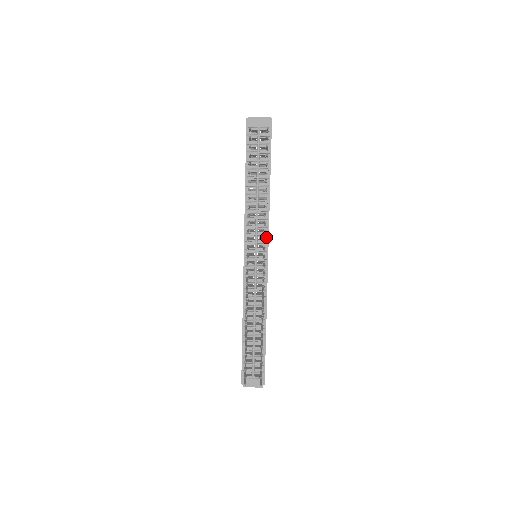
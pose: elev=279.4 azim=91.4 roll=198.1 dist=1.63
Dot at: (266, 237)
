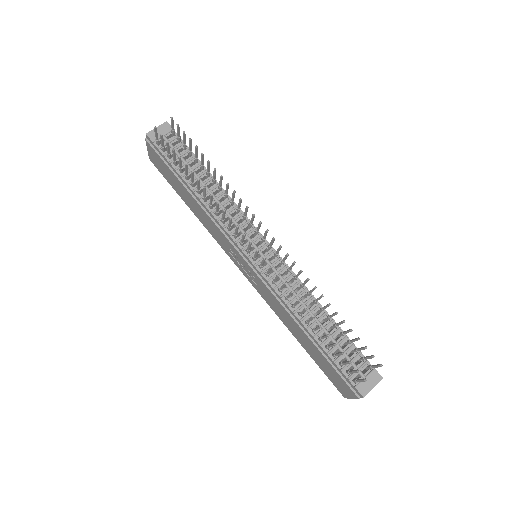
Dot at: occluded
